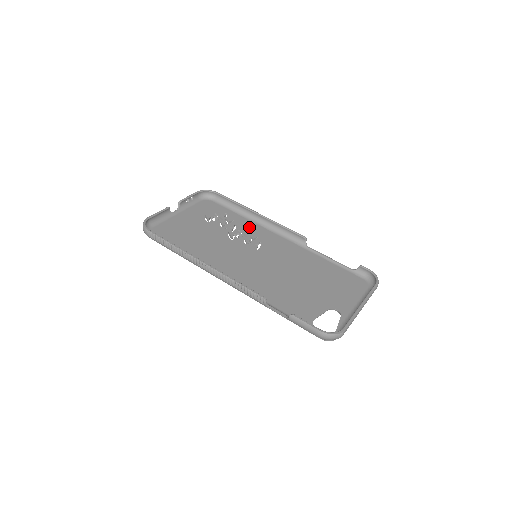
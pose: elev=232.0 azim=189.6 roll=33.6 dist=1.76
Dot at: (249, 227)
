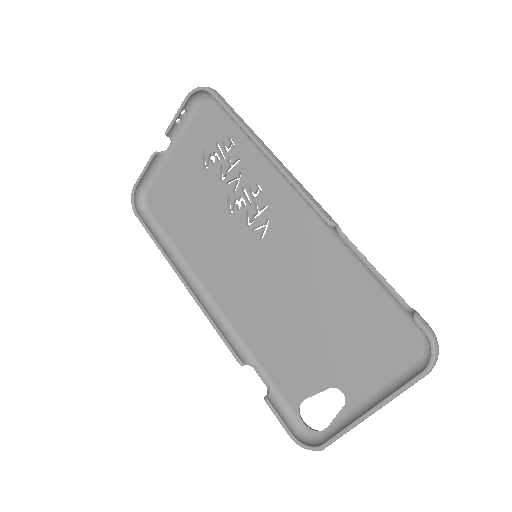
Dot at: (258, 177)
